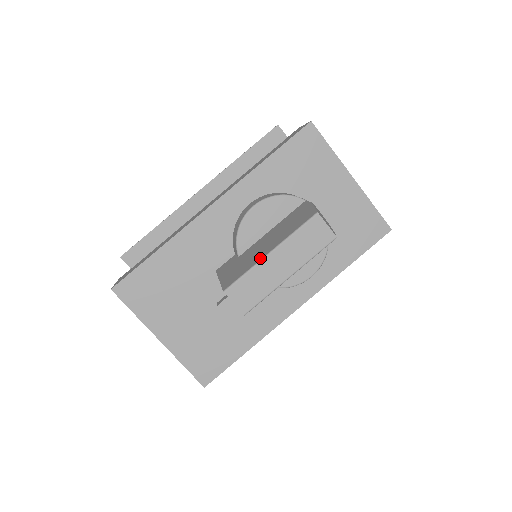
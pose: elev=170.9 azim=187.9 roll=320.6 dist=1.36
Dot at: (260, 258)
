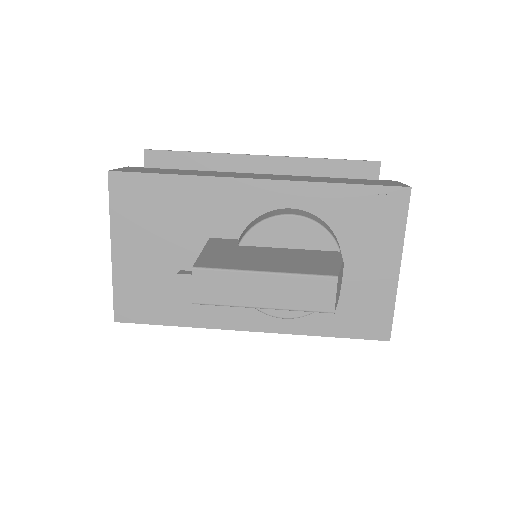
Dot at: (251, 268)
